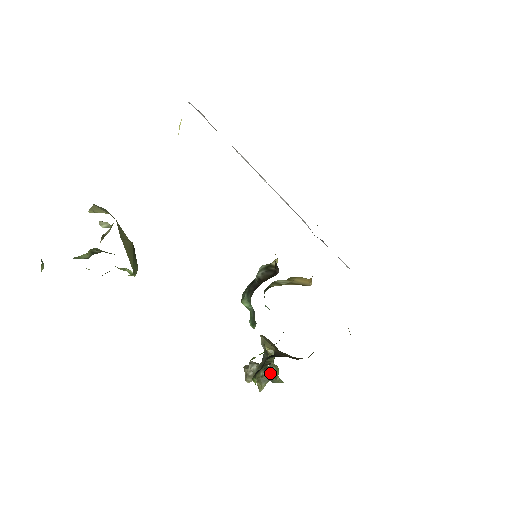
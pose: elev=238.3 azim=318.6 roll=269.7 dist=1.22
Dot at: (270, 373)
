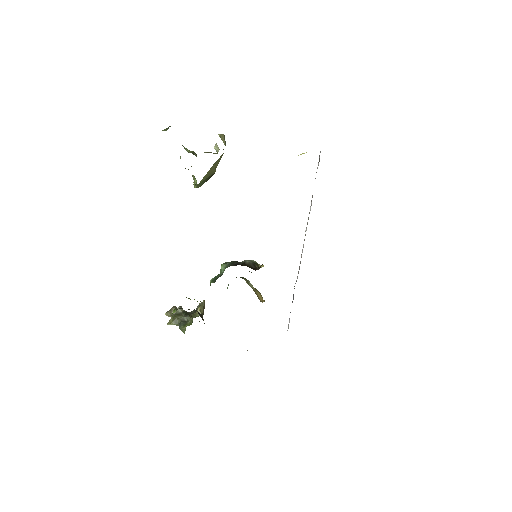
Dot at: (184, 321)
